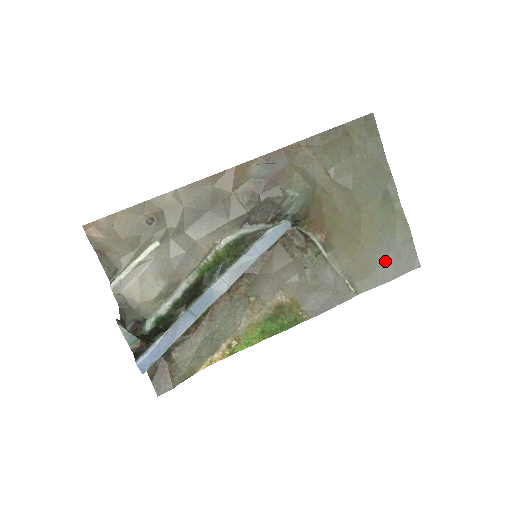
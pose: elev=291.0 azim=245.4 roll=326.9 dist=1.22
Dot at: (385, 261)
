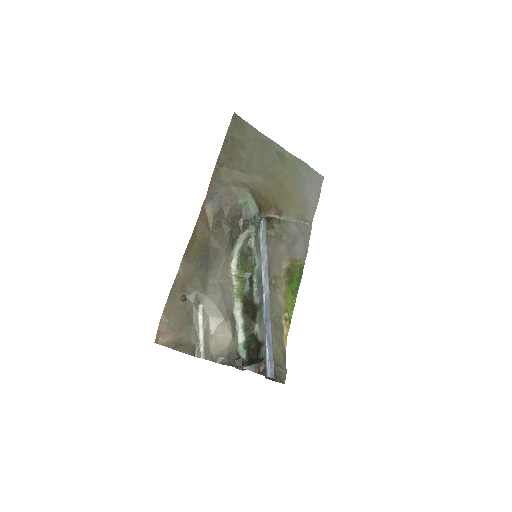
Dot at: (308, 192)
